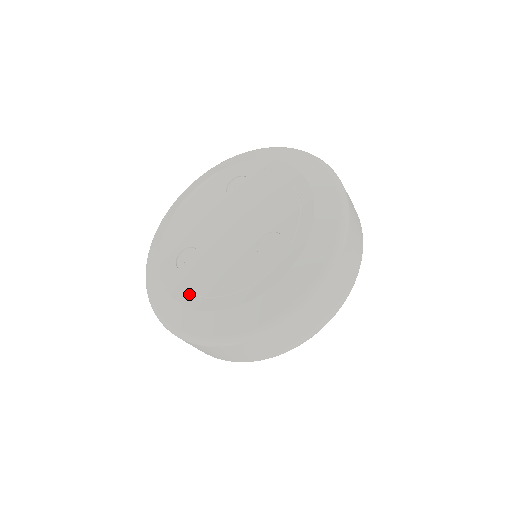
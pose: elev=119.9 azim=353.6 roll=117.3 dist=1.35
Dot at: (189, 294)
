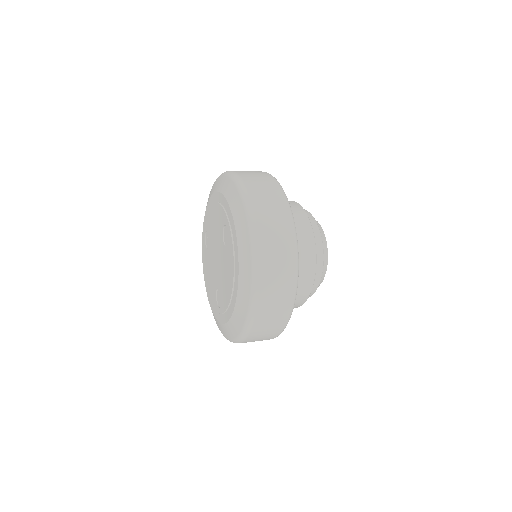
Dot at: (229, 308)
